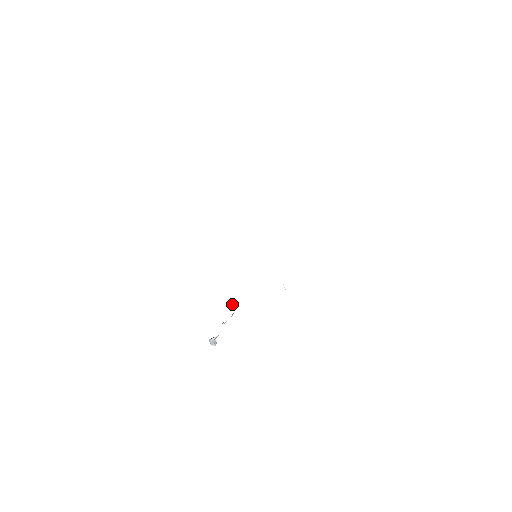
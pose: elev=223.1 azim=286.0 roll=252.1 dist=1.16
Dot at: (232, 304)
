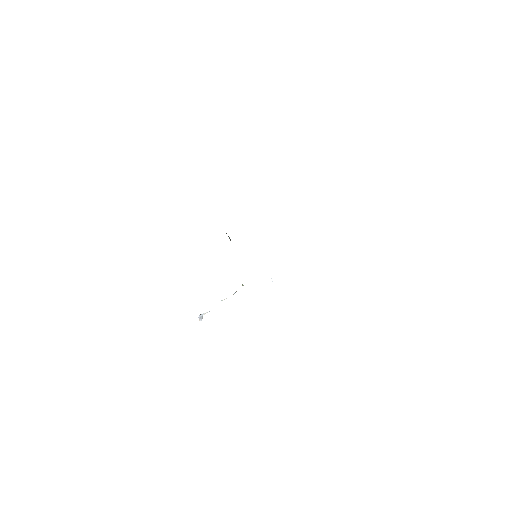
Dot at: (242, 284)
